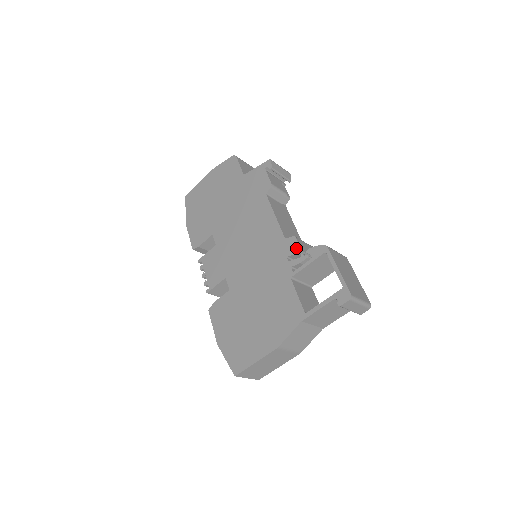
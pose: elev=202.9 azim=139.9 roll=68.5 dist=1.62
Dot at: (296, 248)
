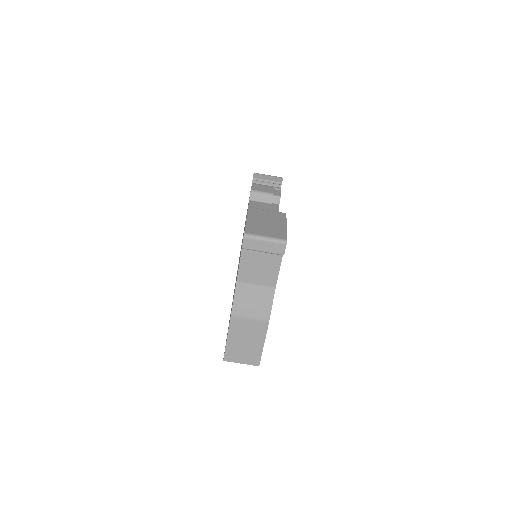
Dot at: occluded
